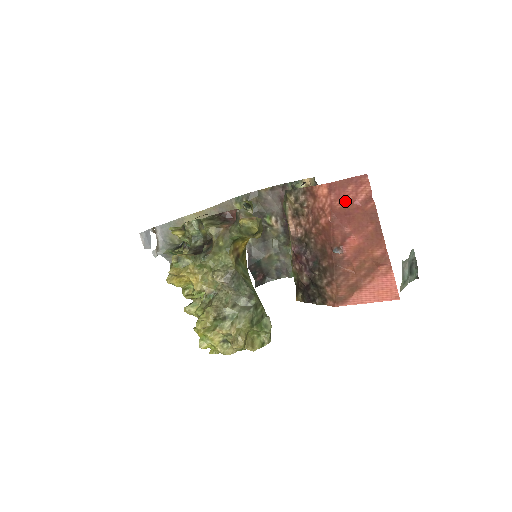
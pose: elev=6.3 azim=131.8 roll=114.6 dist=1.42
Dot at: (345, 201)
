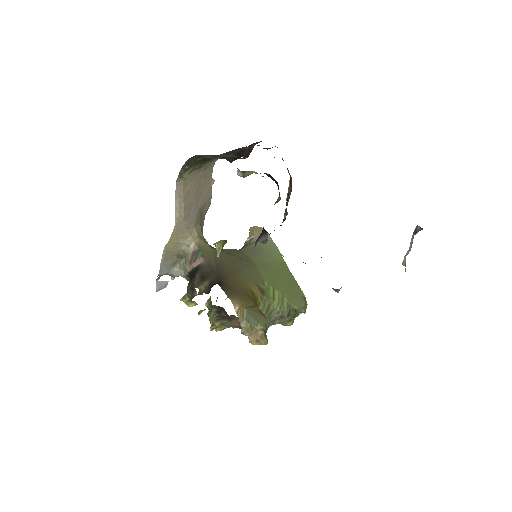
Dot at: occluded
